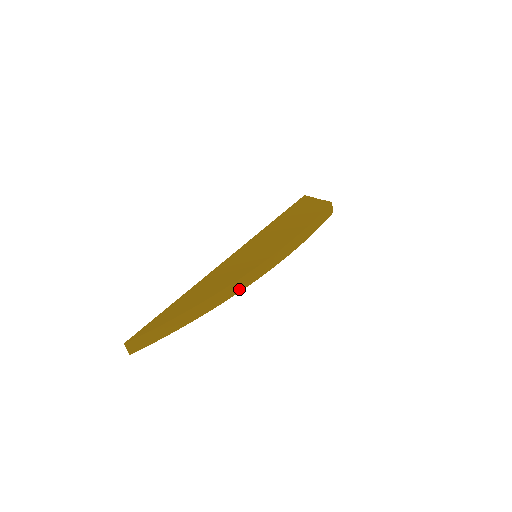
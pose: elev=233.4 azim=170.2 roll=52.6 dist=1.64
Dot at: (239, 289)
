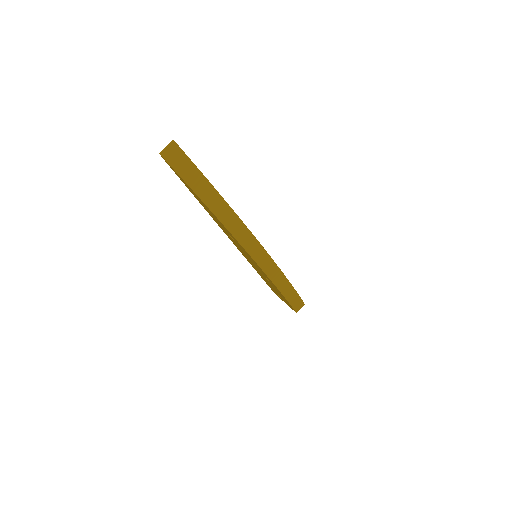
Dot at: (246, 246)
